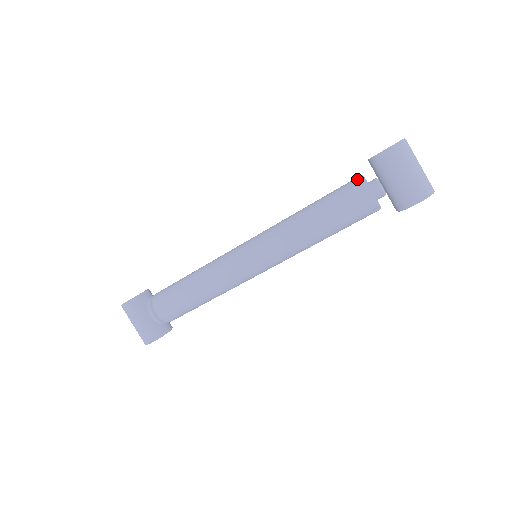
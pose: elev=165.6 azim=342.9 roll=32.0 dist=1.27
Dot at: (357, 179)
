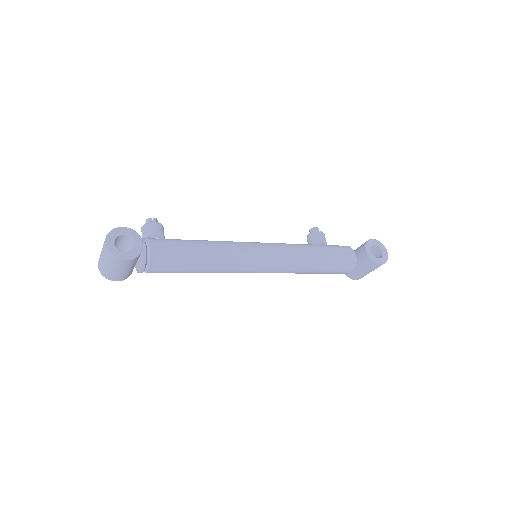
Dot at: (352, 258)
